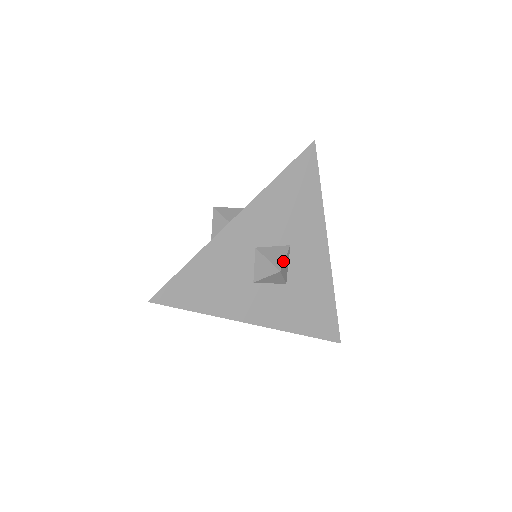
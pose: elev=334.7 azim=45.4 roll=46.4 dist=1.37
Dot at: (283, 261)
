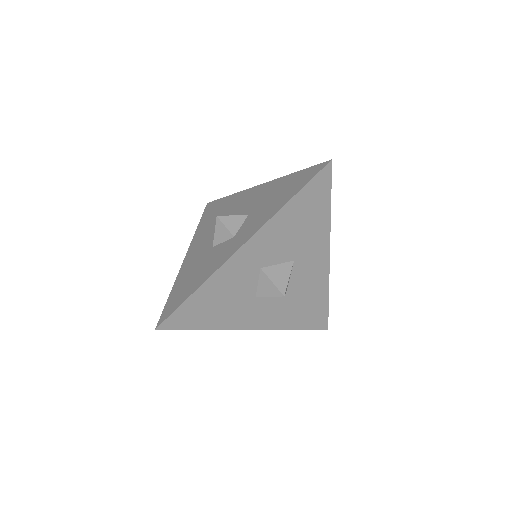
Dot at: (287, 282)
